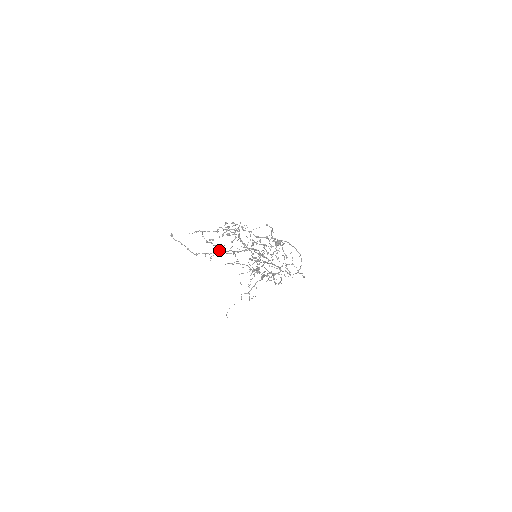
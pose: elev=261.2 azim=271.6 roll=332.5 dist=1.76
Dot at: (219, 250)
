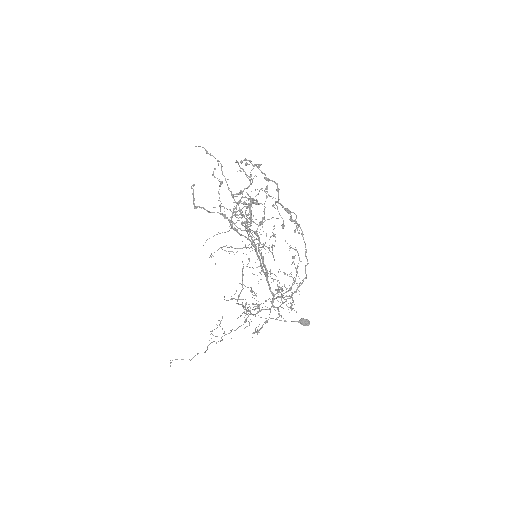
Dot at: (221, 213)
